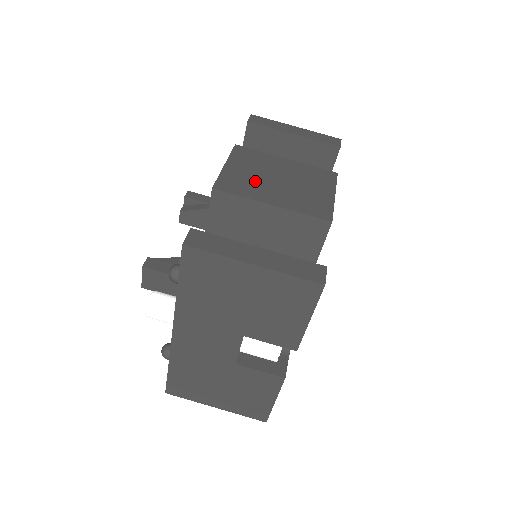
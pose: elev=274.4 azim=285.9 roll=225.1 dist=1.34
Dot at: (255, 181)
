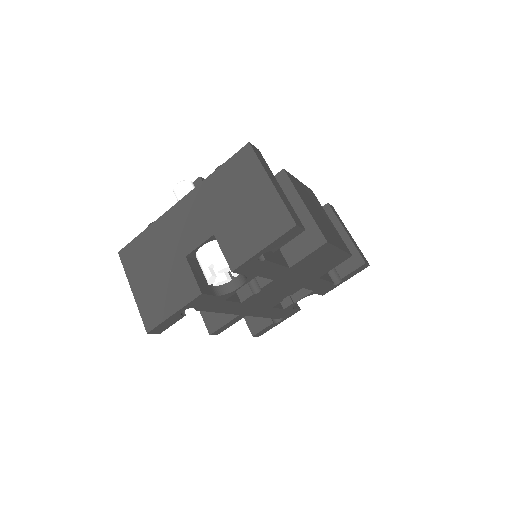
Dot at: (307, 197)
